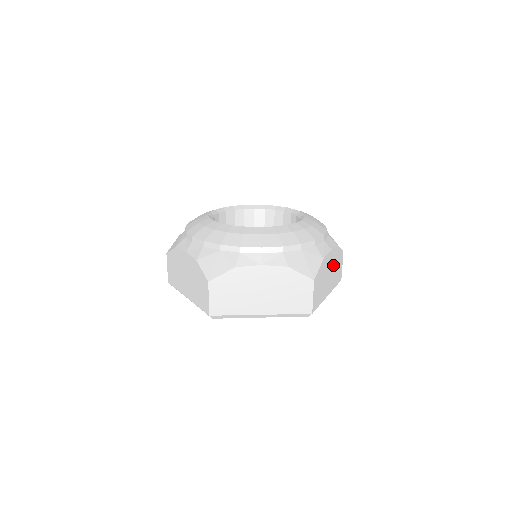
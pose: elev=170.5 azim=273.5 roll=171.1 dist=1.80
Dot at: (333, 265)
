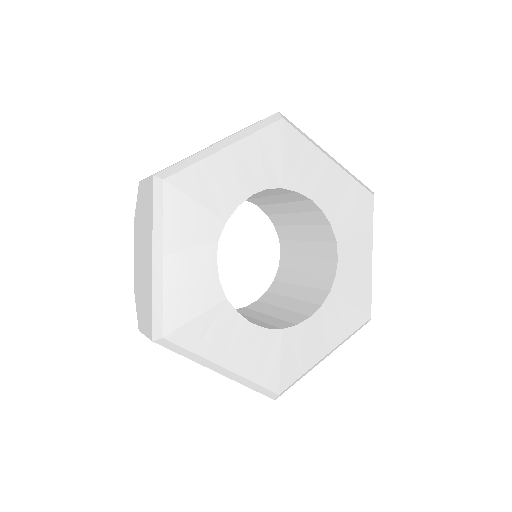
Dot at: occluded
